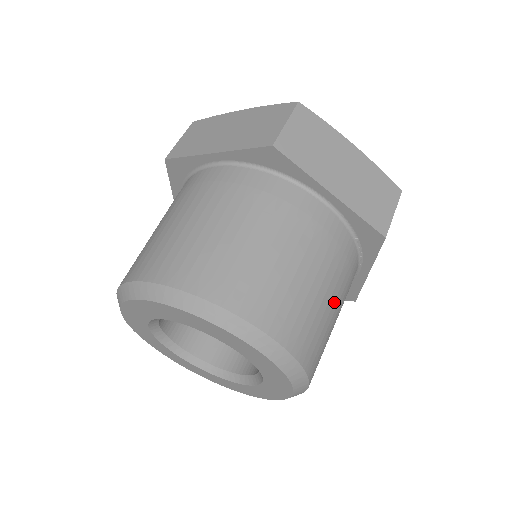
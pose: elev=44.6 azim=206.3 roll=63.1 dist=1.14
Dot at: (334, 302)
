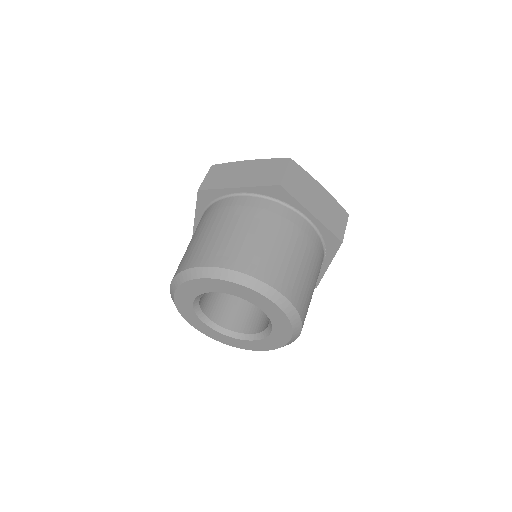
Dot at: (314, 282)
